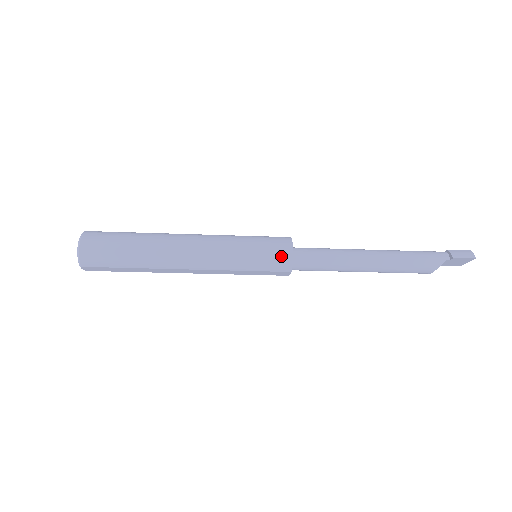
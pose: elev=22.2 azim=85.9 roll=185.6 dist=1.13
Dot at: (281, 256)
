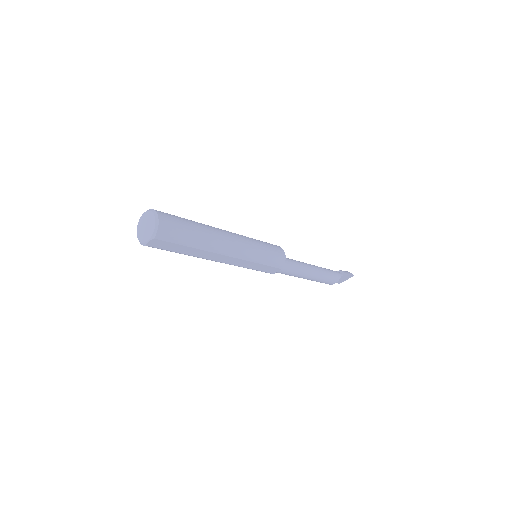
Dot at: (280, 255)
